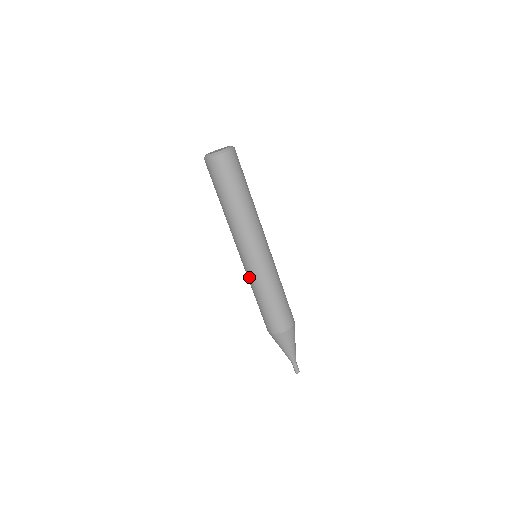
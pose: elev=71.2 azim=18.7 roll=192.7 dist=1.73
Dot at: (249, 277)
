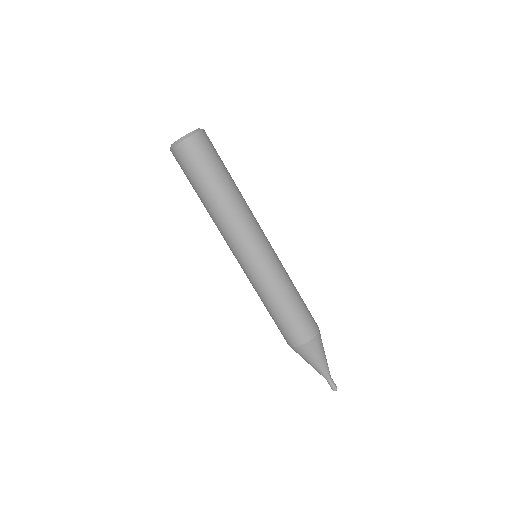
Dot at: occluded
